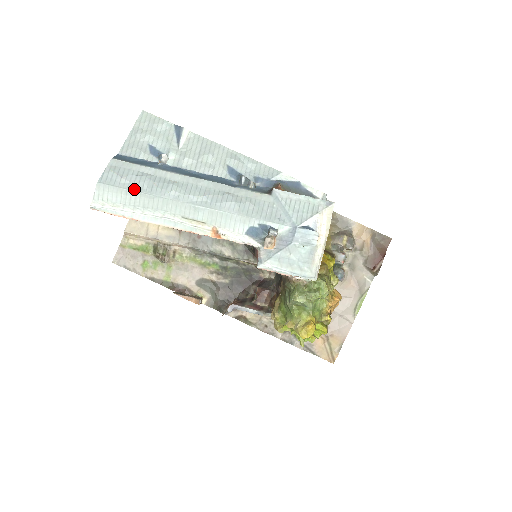
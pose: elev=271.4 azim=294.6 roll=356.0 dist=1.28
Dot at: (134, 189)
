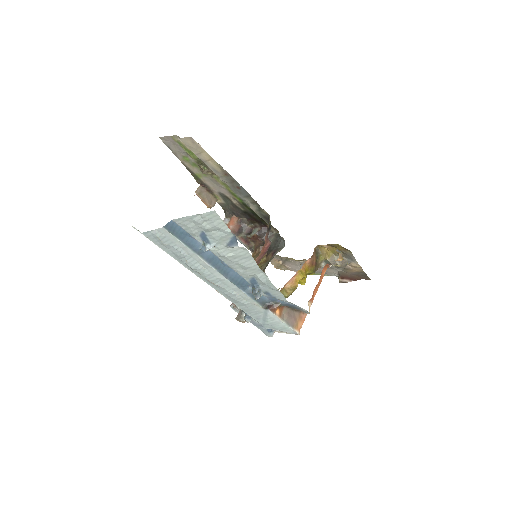
Dot at: (169, 253)
